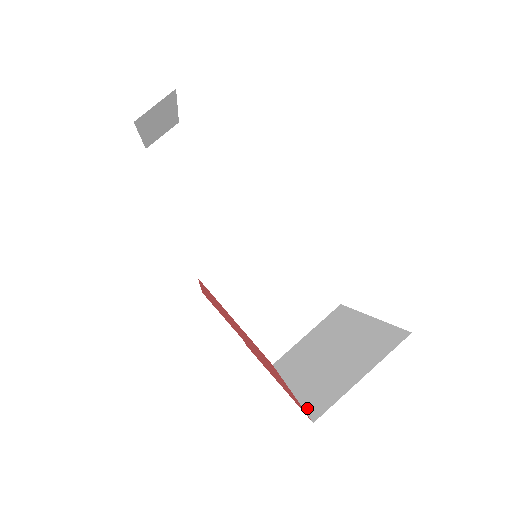
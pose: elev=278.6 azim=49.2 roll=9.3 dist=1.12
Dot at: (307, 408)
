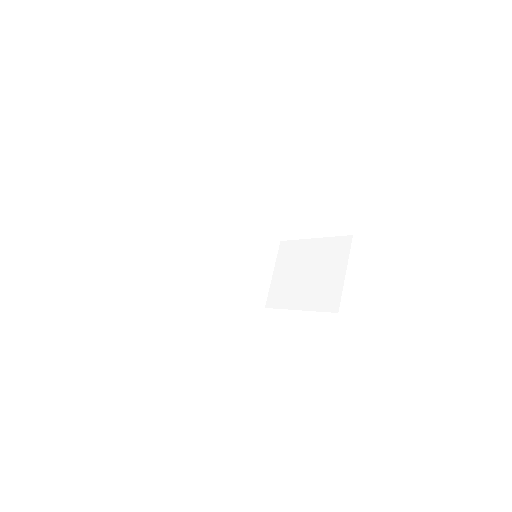
Dot at: occluded
